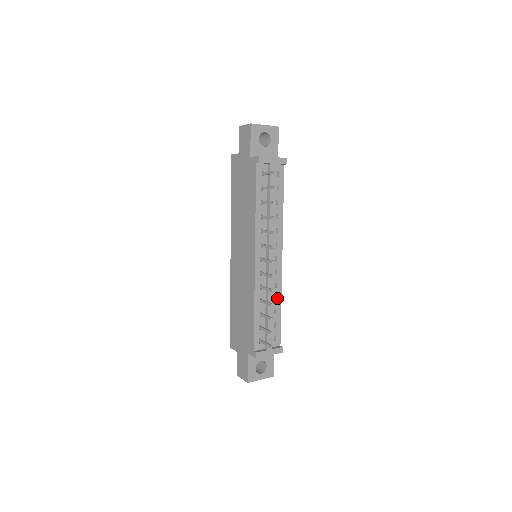
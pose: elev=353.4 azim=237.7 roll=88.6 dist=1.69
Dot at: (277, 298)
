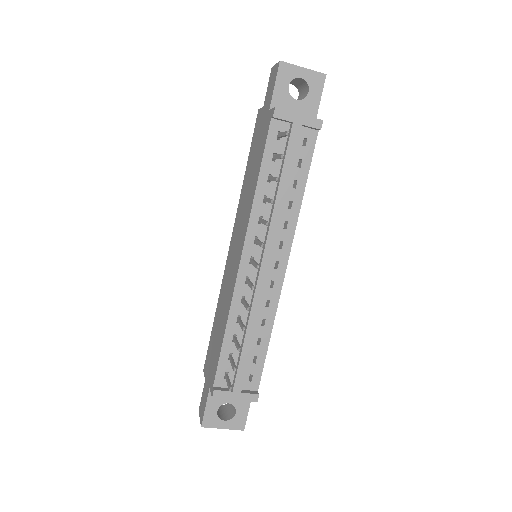
Dot at: (266, 322)
